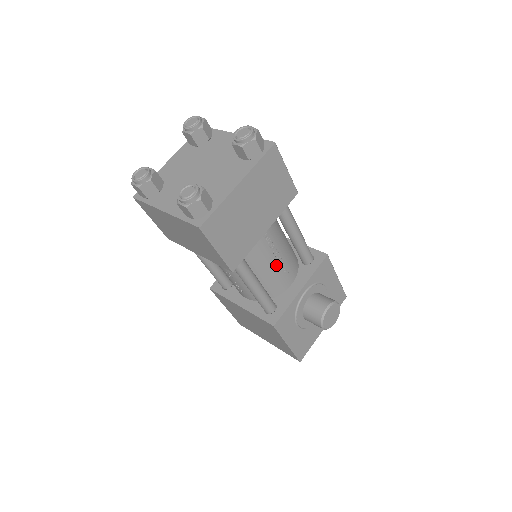
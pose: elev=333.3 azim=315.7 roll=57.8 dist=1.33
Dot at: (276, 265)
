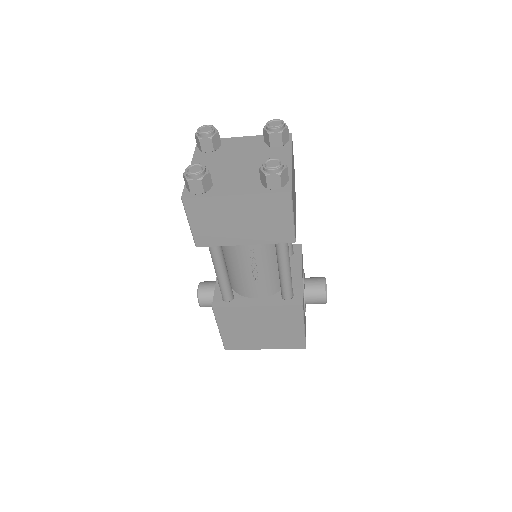
Dot at: occluded
